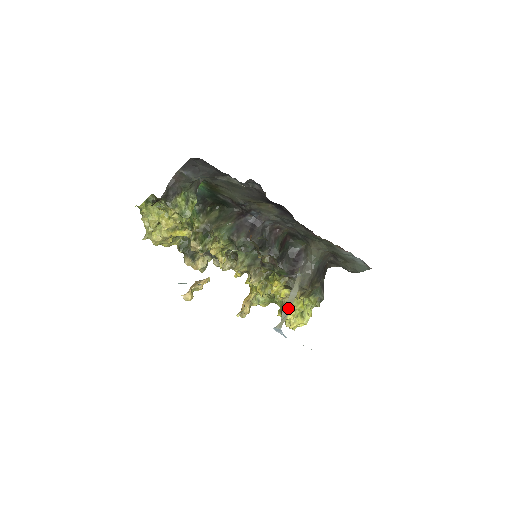
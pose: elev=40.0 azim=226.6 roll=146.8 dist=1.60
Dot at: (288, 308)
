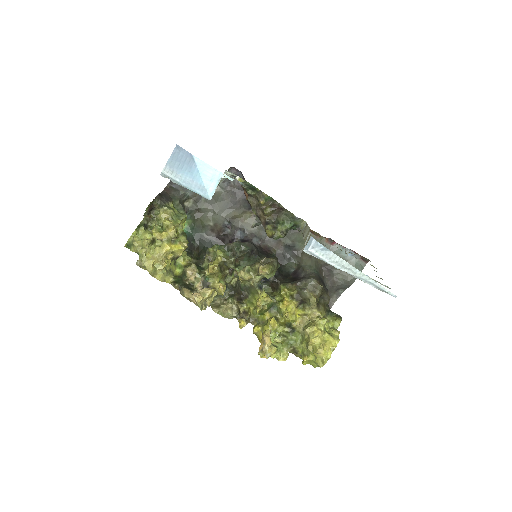
Dot at: (308, 234)
